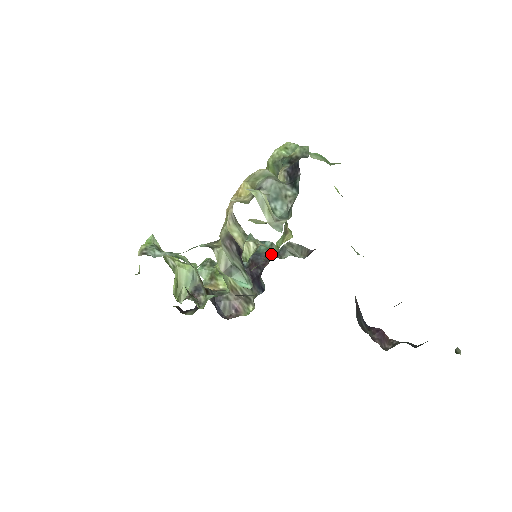
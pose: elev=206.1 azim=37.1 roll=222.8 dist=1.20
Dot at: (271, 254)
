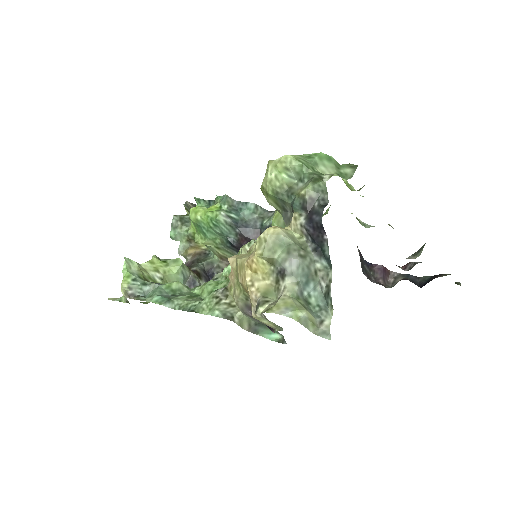
Dot at: (260, 222)
